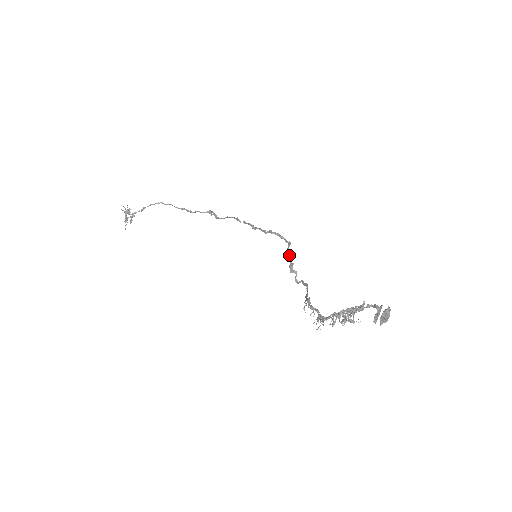
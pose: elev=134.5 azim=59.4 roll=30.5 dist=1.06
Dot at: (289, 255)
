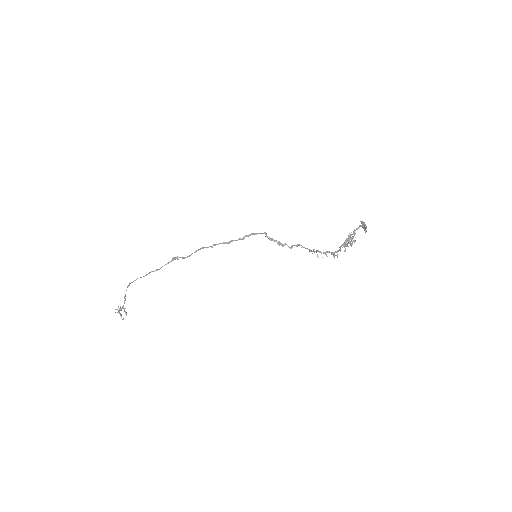
Dot at: (272, 239)
